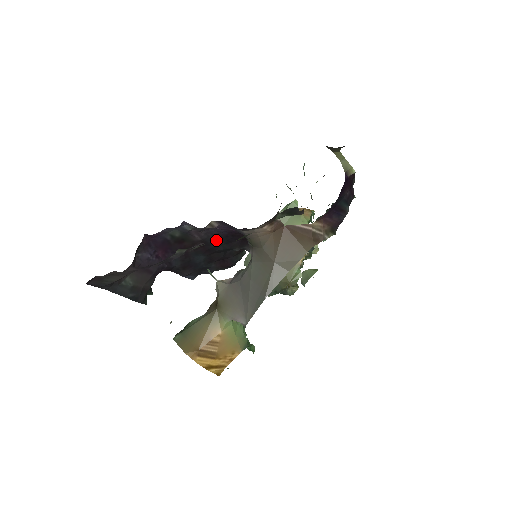
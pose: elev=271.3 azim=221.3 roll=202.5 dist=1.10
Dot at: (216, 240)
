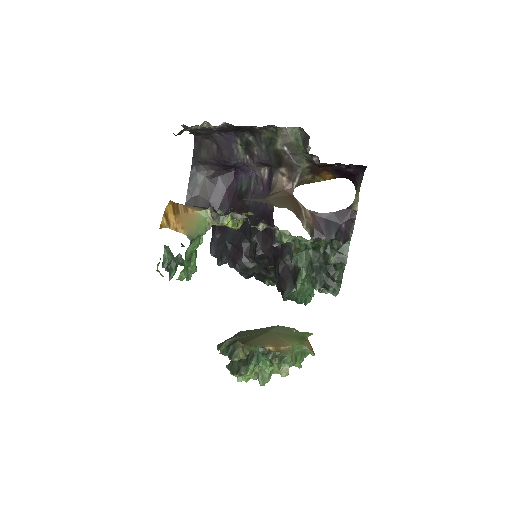
Dot at: (253, 213)
